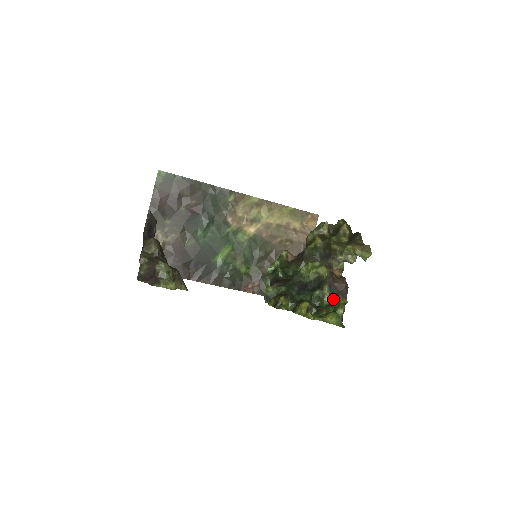
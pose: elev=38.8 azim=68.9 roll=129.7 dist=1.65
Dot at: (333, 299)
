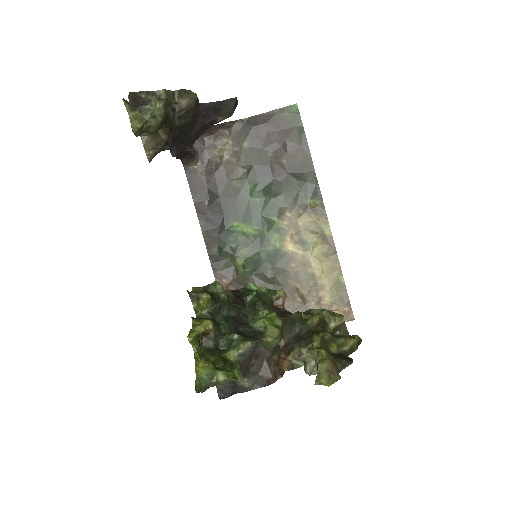
Dot at: (237, 362)
